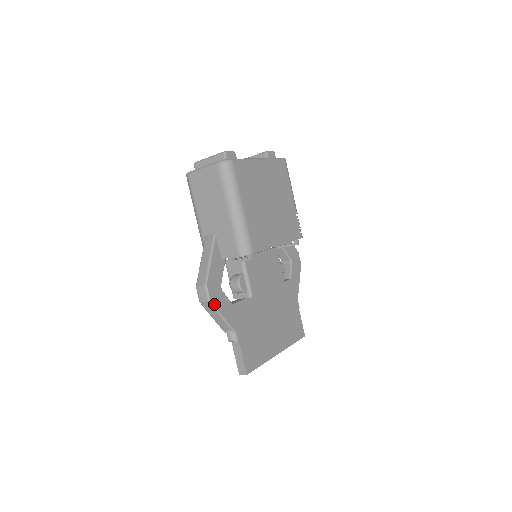
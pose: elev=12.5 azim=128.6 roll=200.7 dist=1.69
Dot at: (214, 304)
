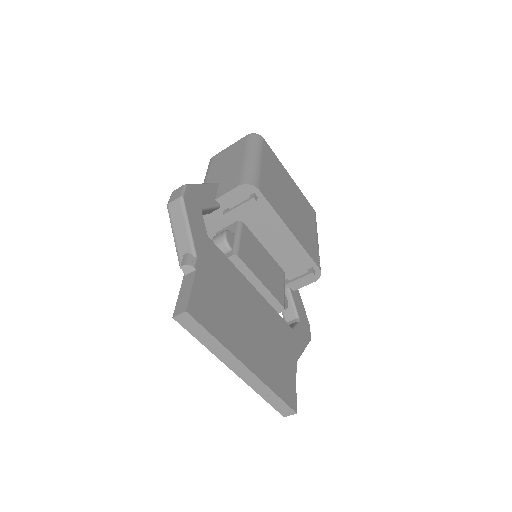
Dot at: (186, 204)
